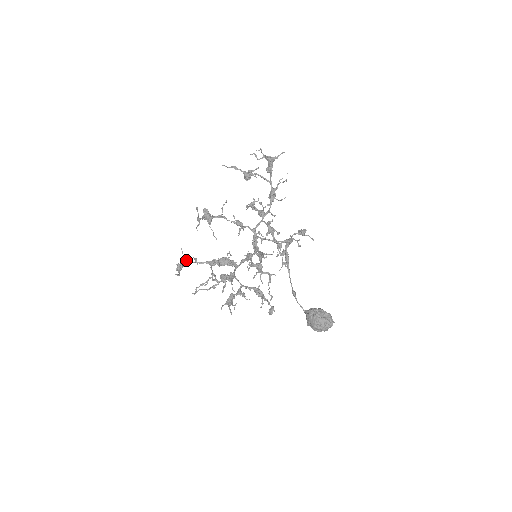
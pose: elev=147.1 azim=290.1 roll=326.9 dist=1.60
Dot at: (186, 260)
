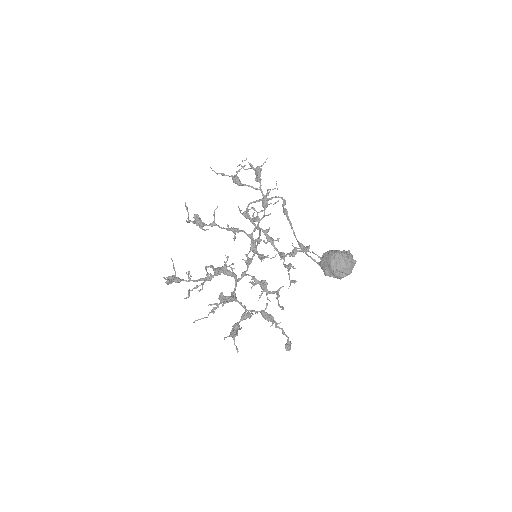
Dot at: (178, 277)
